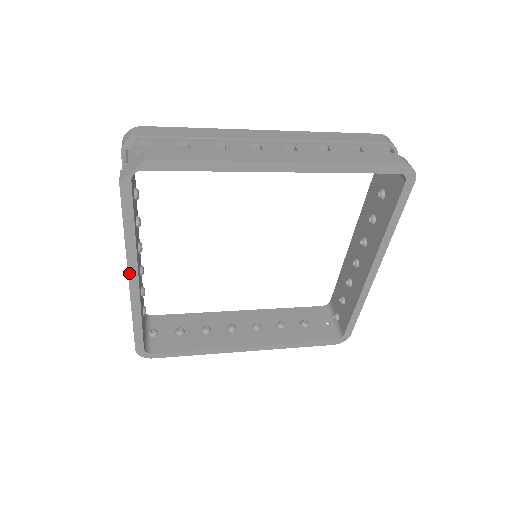
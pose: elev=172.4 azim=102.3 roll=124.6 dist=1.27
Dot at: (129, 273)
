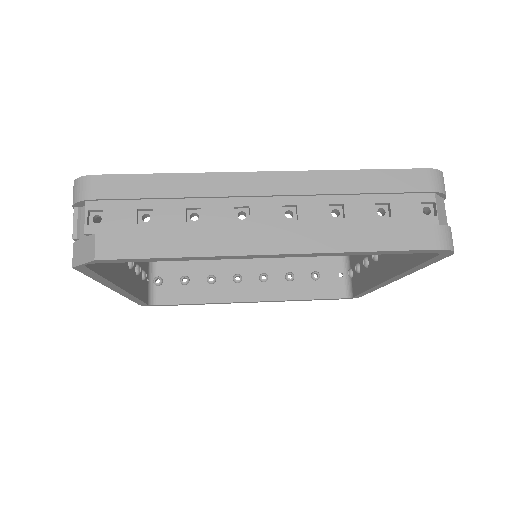
Dot at: (113, 289)
